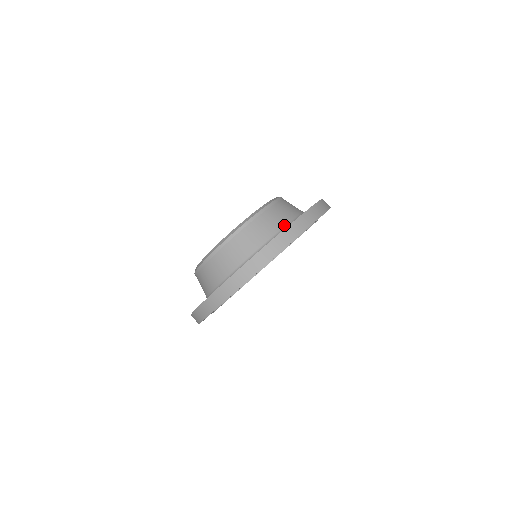
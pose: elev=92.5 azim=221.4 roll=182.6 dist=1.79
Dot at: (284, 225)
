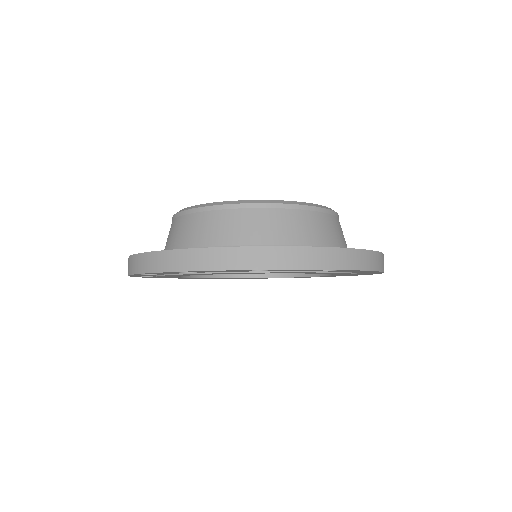
Dot at: occluded
